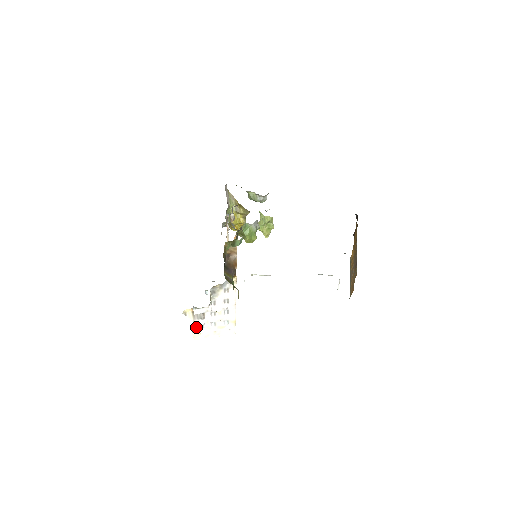
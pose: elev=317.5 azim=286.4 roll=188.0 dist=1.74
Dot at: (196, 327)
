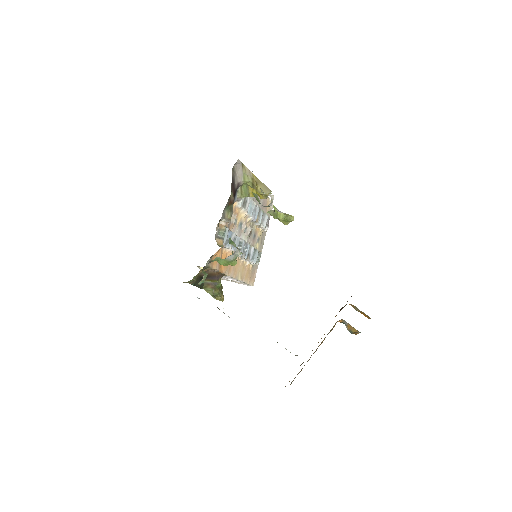
Dot at: occluded
